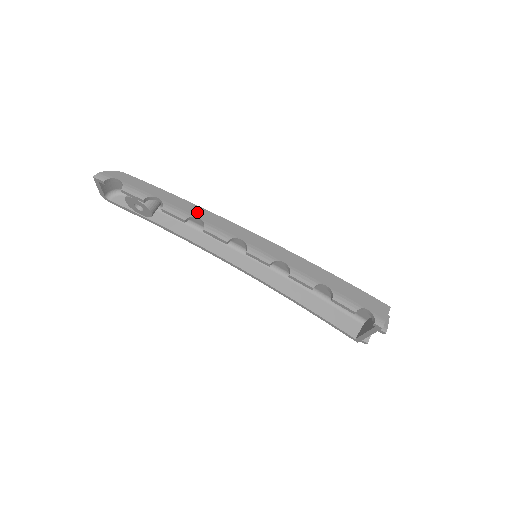
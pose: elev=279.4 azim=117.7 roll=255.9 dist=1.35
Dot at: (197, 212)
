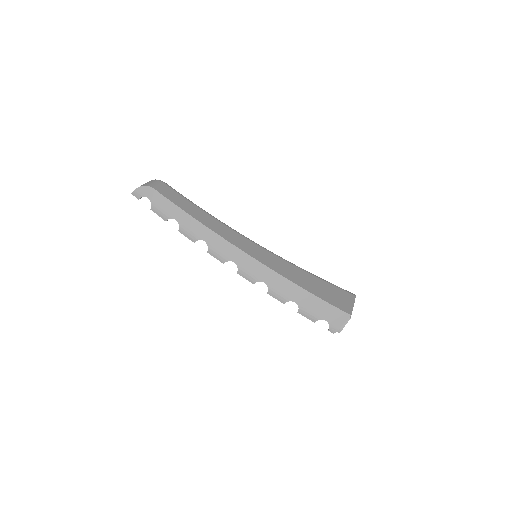
Dot at: (204, 234)
